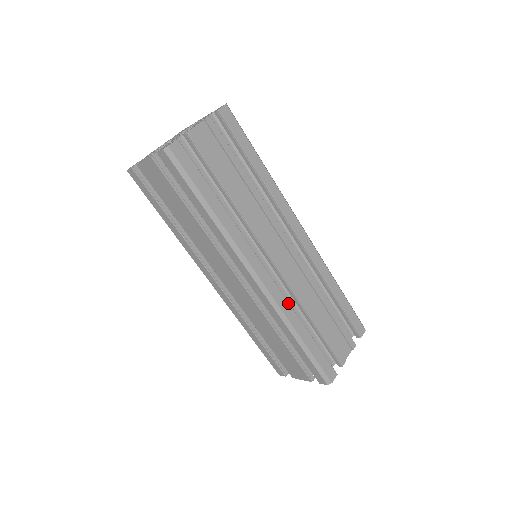
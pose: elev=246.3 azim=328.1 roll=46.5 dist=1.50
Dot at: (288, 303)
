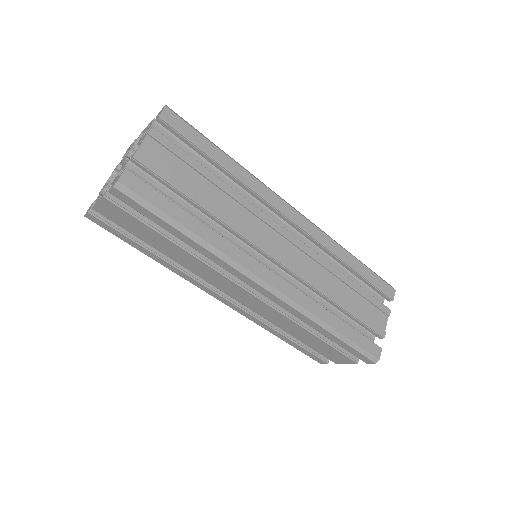
Dot at: (308, 297)
